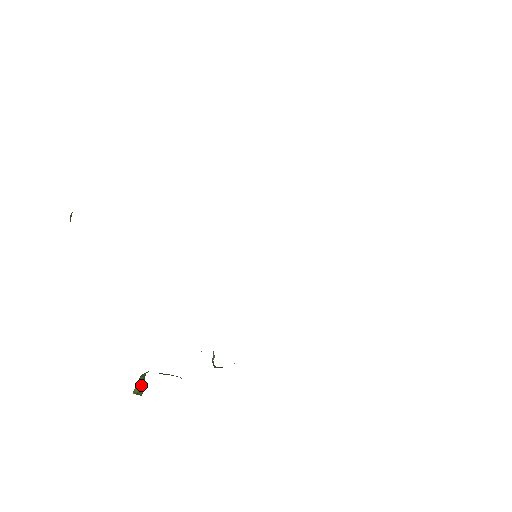
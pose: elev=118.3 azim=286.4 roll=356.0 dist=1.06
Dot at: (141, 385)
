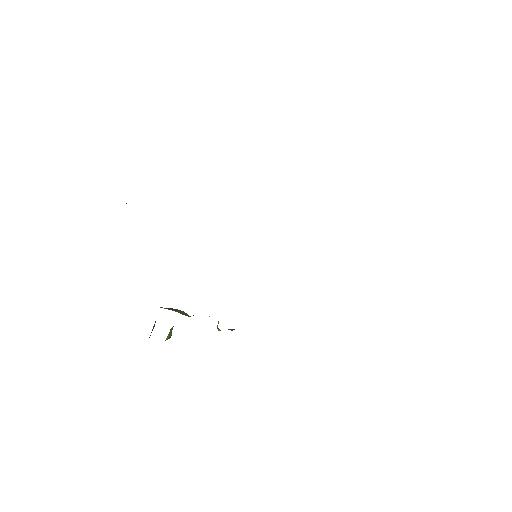
Dot at: (171, 333)
